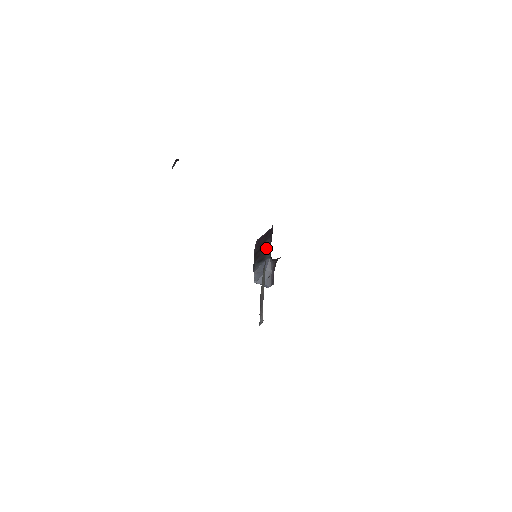
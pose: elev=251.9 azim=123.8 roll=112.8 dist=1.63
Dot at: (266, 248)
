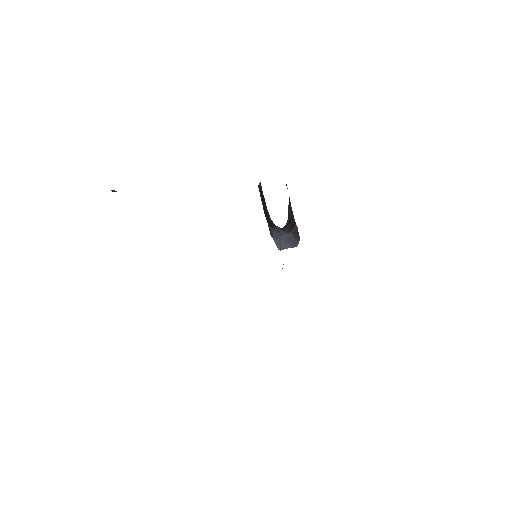
Dot at: (267, 213)
